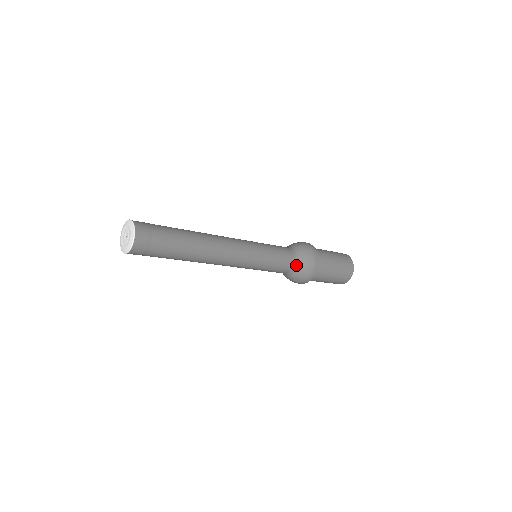
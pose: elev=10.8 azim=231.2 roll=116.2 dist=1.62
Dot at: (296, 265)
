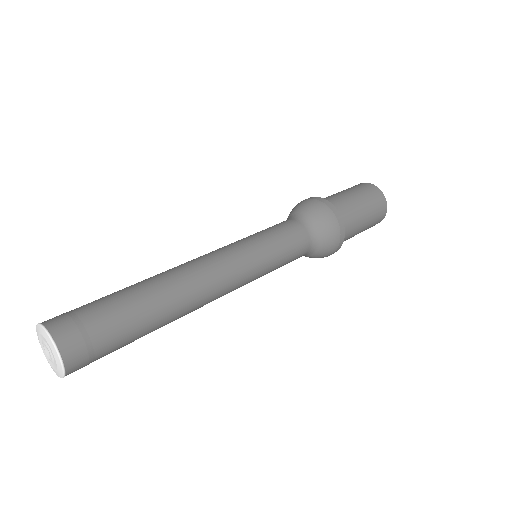
Dot at: (304, 255)
